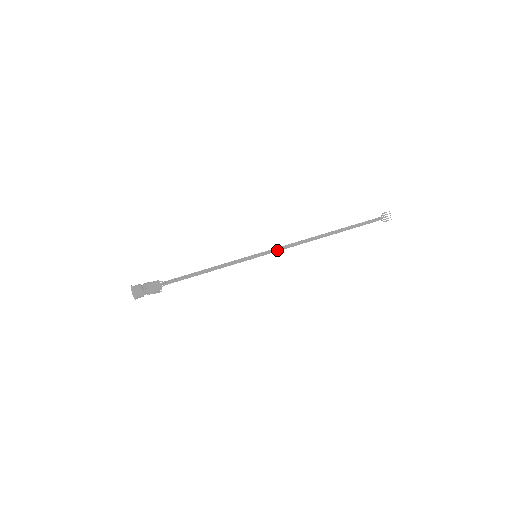
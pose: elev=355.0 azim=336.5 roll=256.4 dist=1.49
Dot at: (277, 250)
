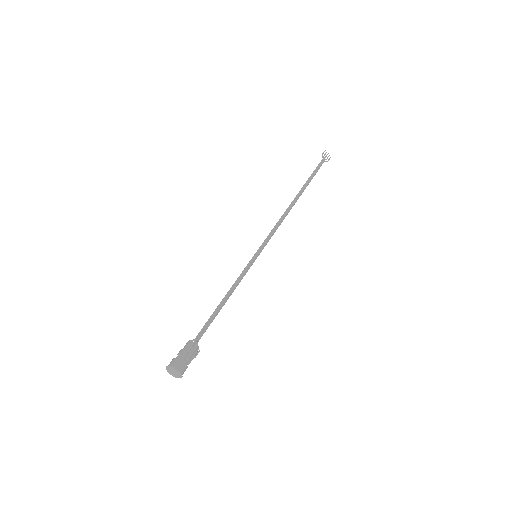
Dot at: (269, 239)
